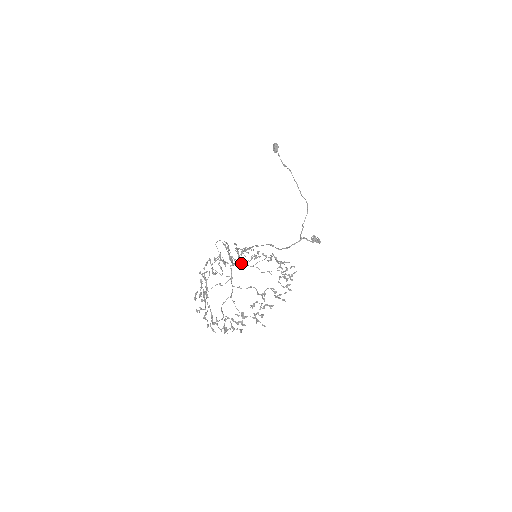
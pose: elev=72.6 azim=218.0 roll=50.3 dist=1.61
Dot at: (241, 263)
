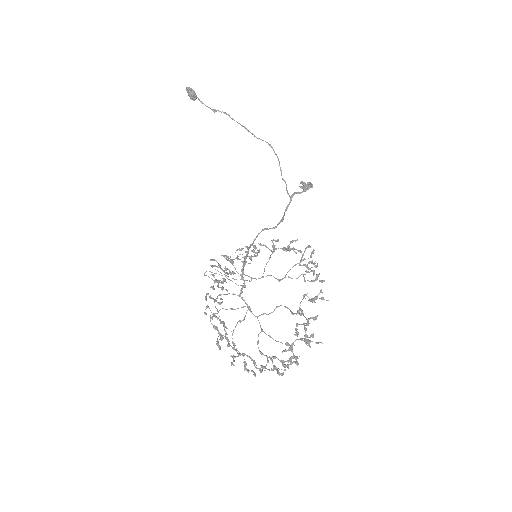
Dot at: occluded
